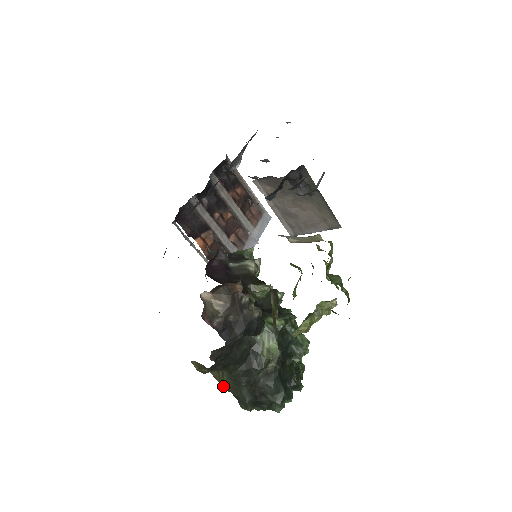
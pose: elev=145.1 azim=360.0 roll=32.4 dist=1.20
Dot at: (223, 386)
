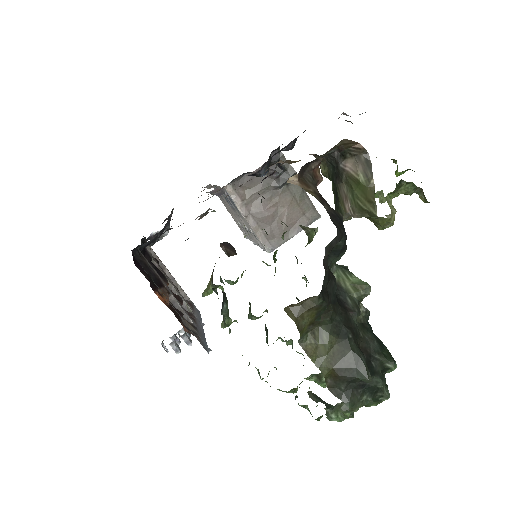
Dot at: (320, 365)
